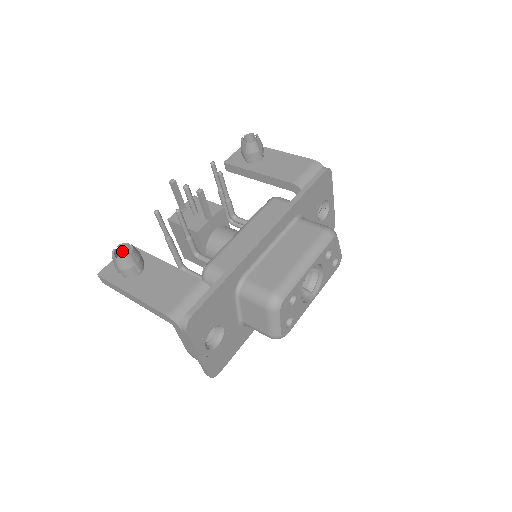
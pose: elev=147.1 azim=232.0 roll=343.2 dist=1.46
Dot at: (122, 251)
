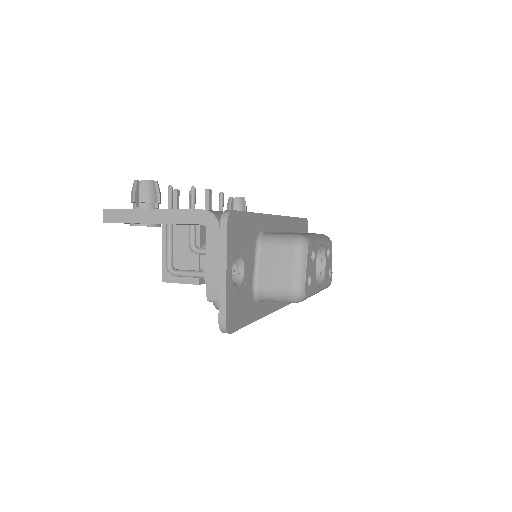
Dot at: occluded
